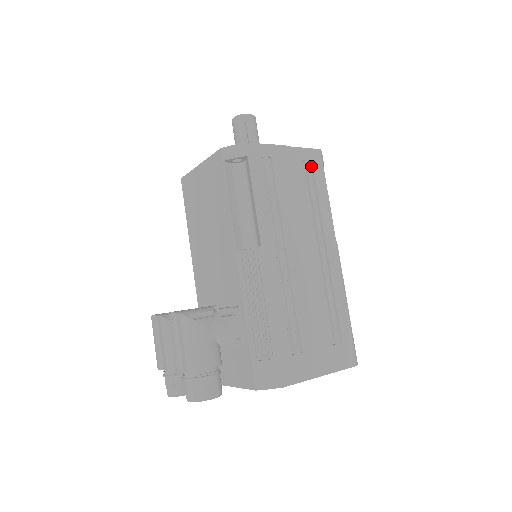
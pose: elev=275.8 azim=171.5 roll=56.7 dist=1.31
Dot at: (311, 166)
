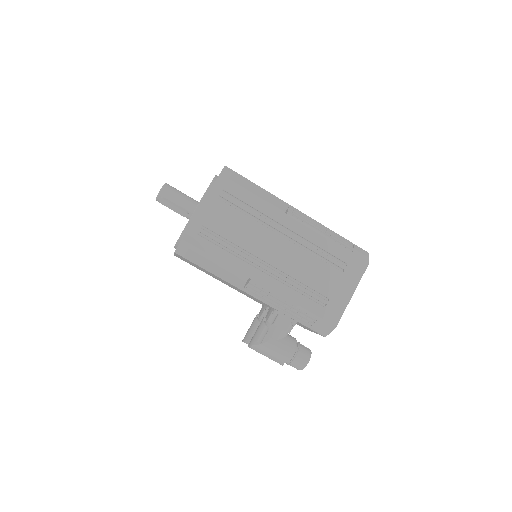
Dot at: (226, 192)
